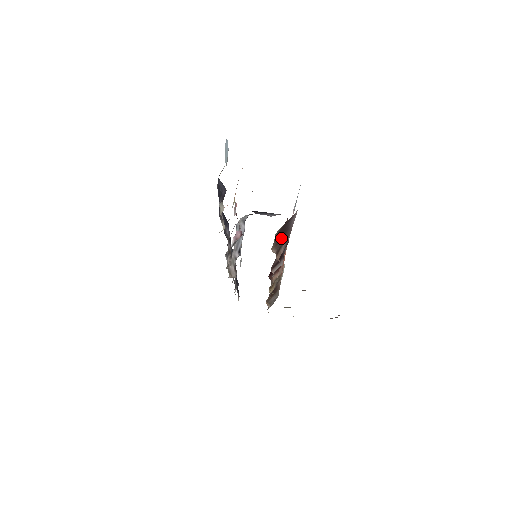
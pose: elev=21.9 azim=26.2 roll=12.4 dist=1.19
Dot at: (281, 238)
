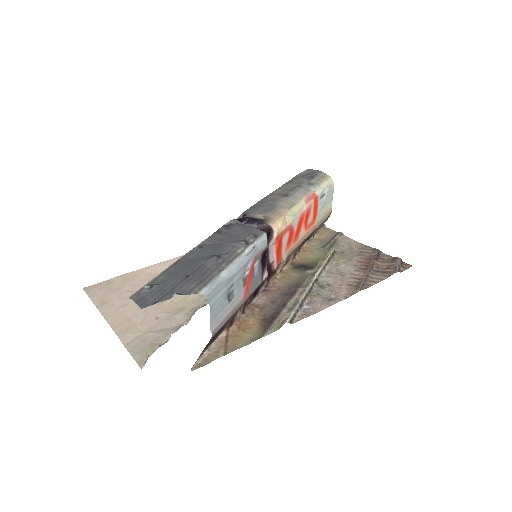
Dot at: (220, 331)
